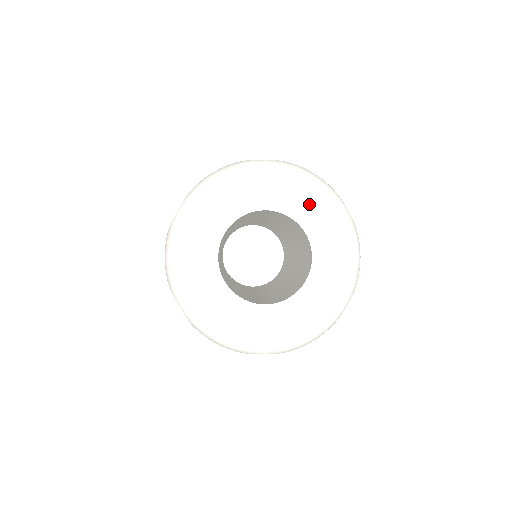
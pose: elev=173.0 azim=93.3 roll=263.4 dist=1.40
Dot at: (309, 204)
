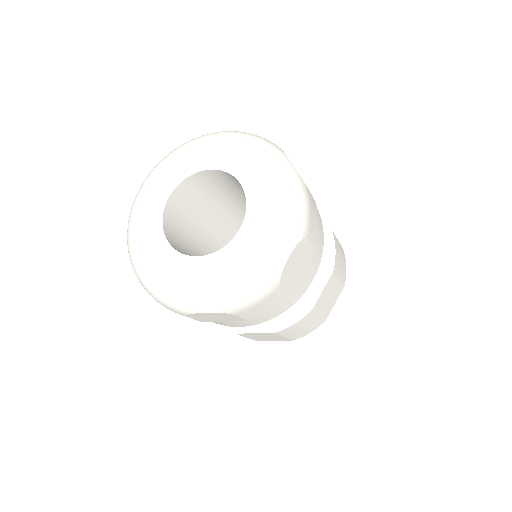
Dot at: (246, 158)
